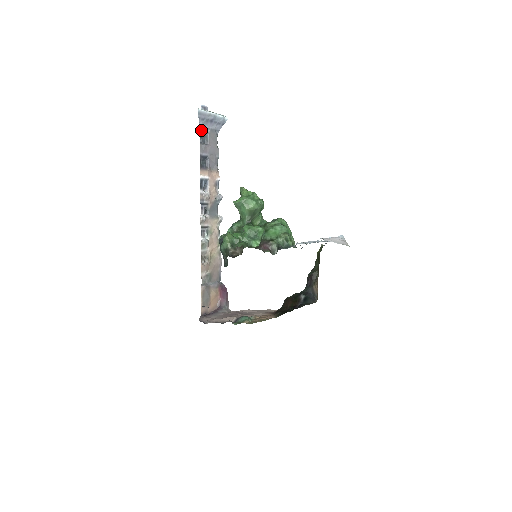
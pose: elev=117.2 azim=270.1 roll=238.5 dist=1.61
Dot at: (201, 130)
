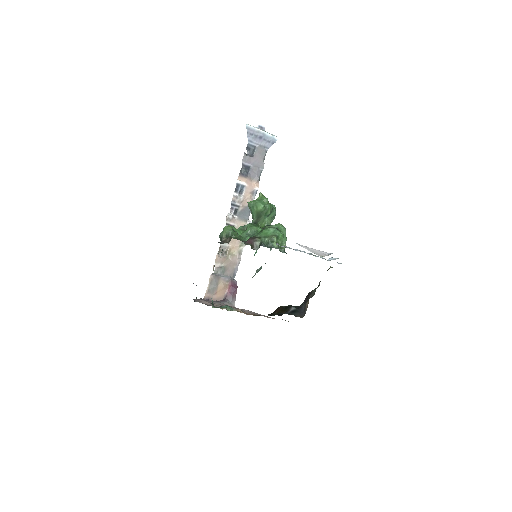
Dot at: (249, 144)
